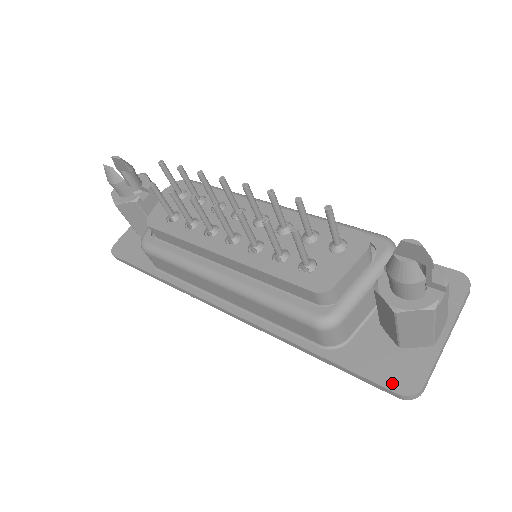
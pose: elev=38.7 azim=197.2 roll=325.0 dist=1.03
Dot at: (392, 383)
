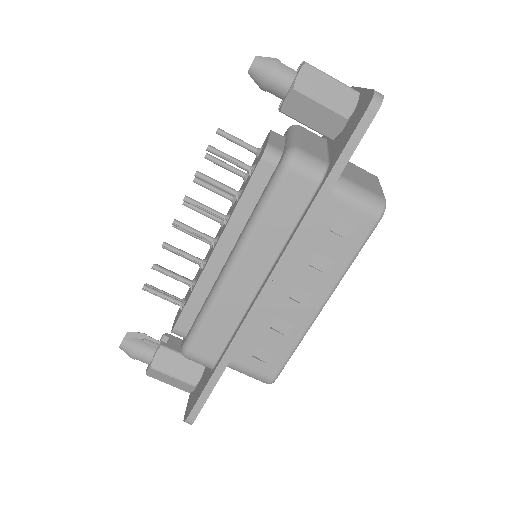
Dot at: (361, 115)
